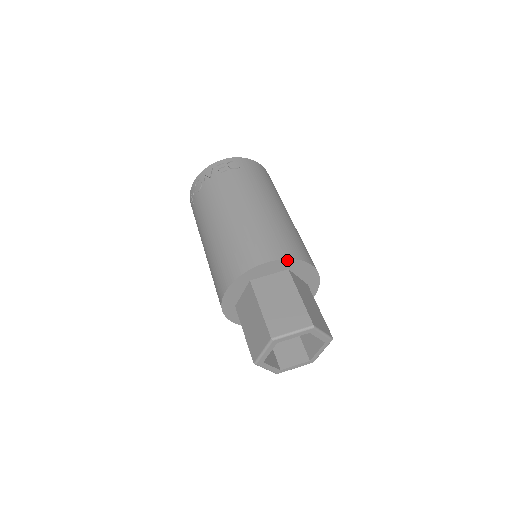
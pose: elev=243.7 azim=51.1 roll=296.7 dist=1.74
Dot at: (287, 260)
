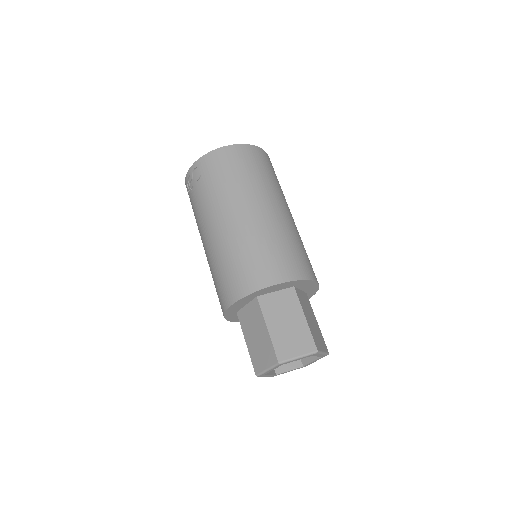
Dot at: (245, 297)
